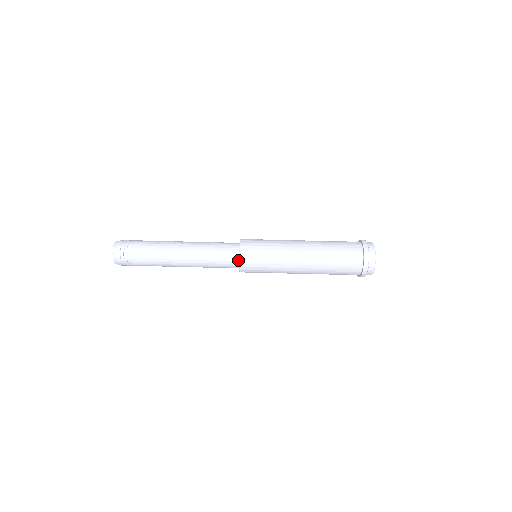
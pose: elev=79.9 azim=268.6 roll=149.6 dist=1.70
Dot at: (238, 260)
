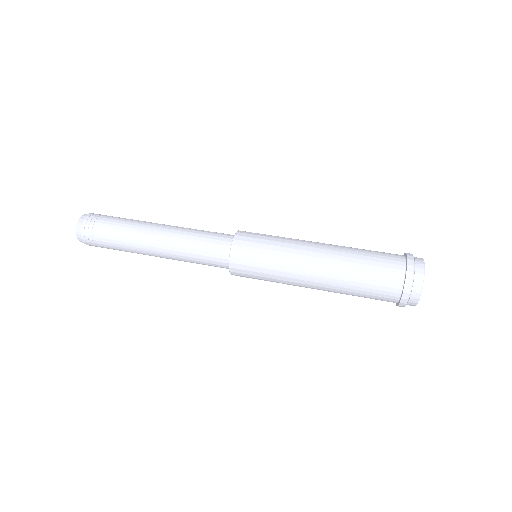
Dot at: (230, 249)
